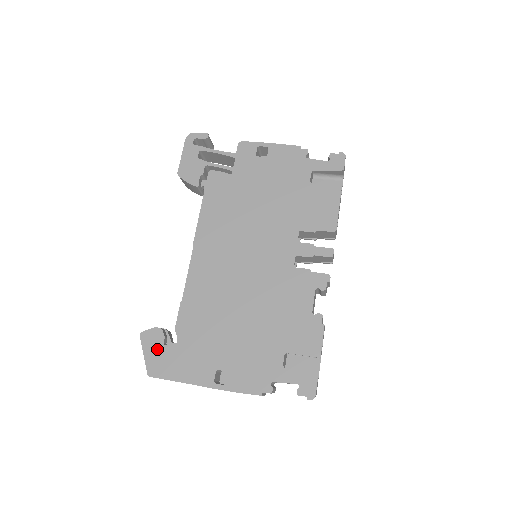
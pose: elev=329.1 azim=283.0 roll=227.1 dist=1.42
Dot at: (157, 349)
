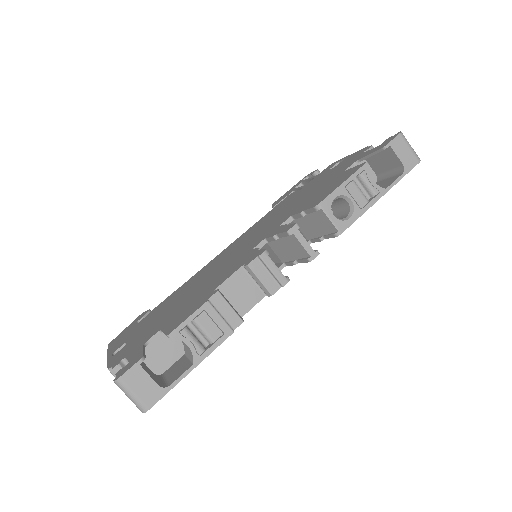
Dot at: (132, 325)
